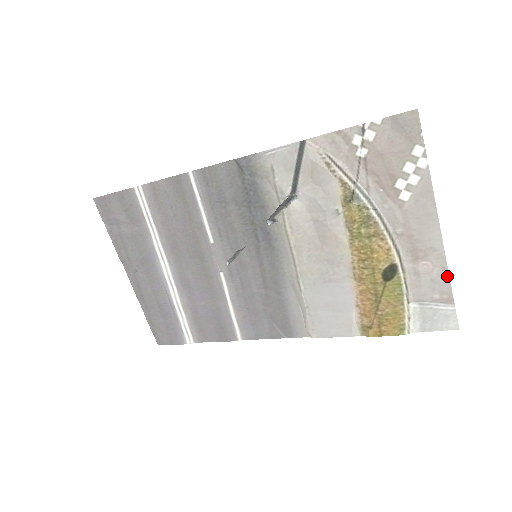
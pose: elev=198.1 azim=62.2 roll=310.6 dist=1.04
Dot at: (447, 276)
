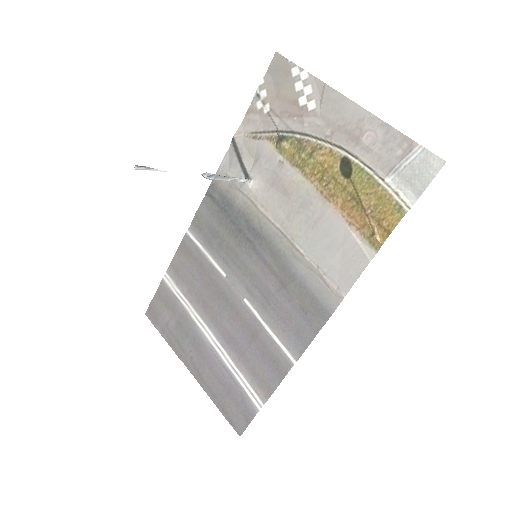
Dot at: (390, 128)
